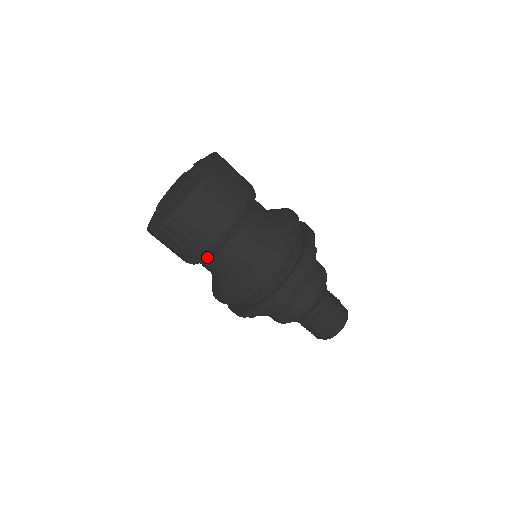
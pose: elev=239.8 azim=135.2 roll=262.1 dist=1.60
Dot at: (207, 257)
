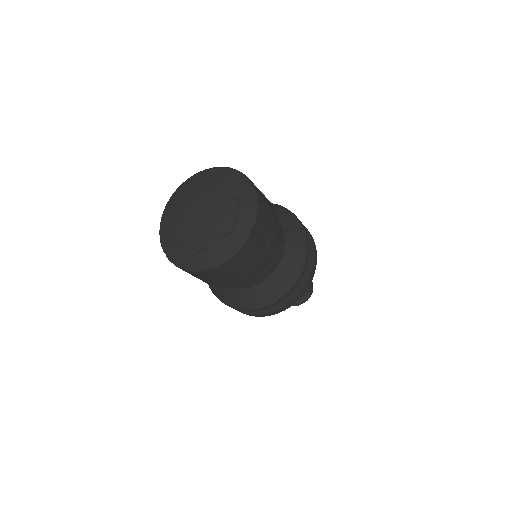
Dot at: occluded
